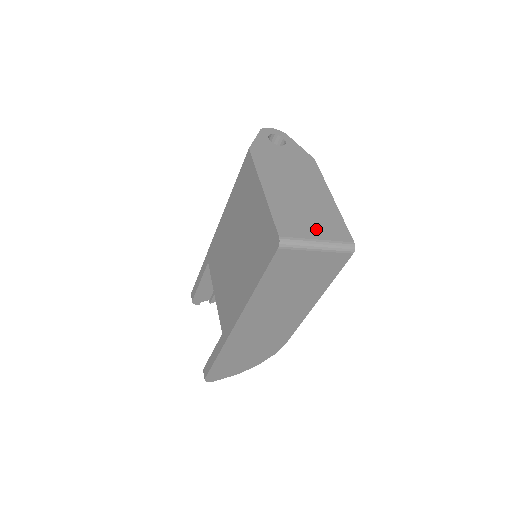
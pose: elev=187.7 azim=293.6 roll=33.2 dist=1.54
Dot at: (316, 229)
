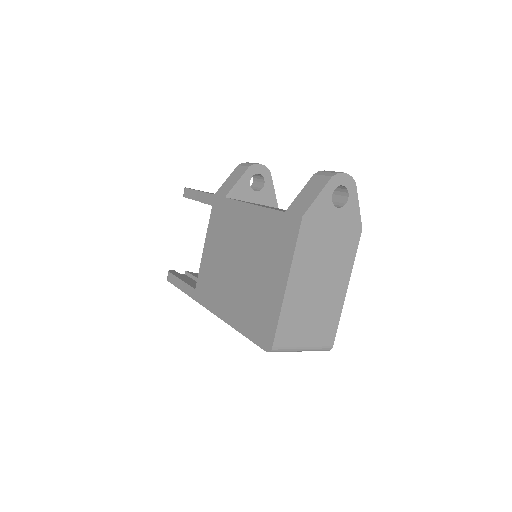
Dot at: (309, 334)
